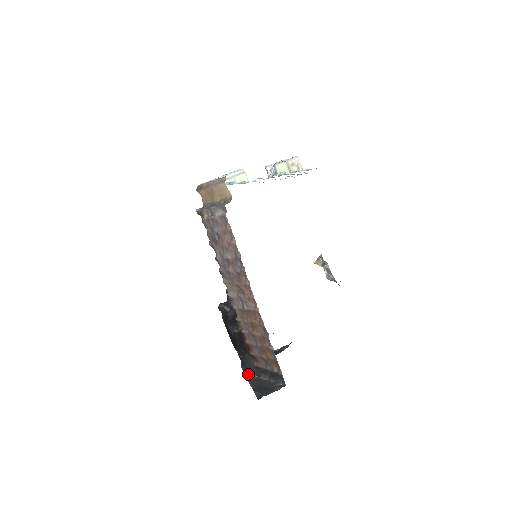
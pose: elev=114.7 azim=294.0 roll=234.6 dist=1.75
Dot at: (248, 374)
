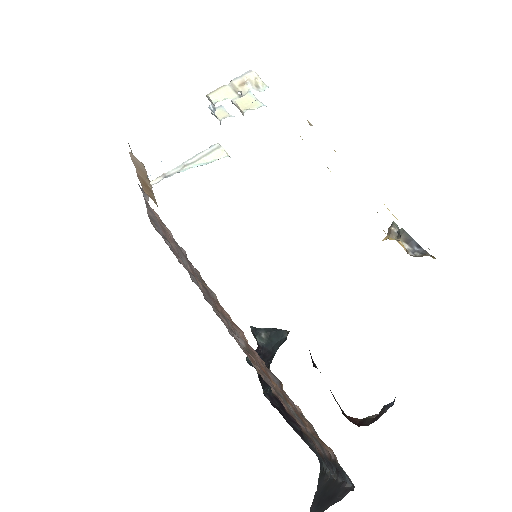
Dot at: (322, 471)
